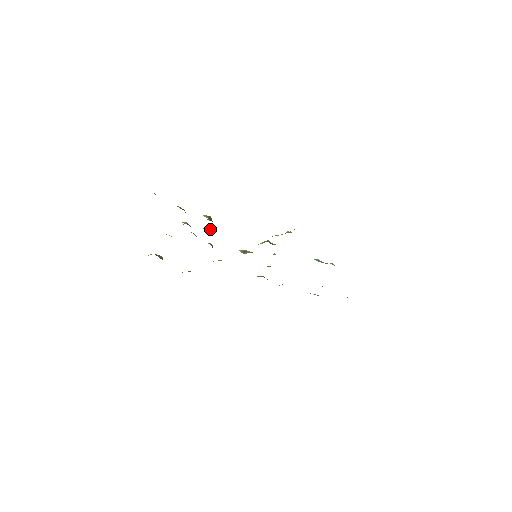
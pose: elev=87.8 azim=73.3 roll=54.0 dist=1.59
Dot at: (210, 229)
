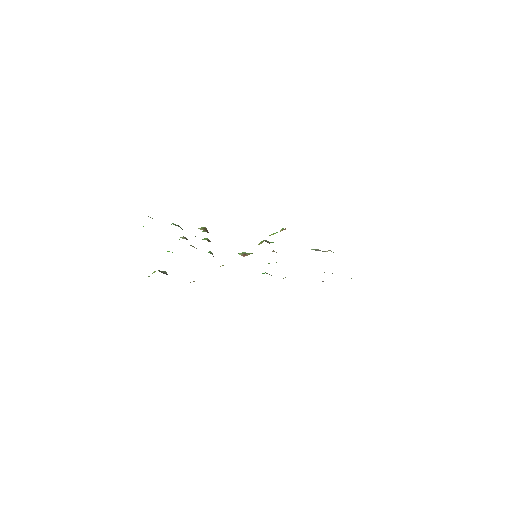
Dot at: (207, 239)
